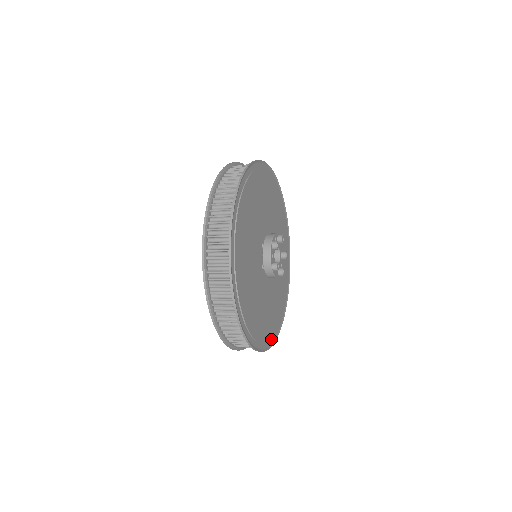
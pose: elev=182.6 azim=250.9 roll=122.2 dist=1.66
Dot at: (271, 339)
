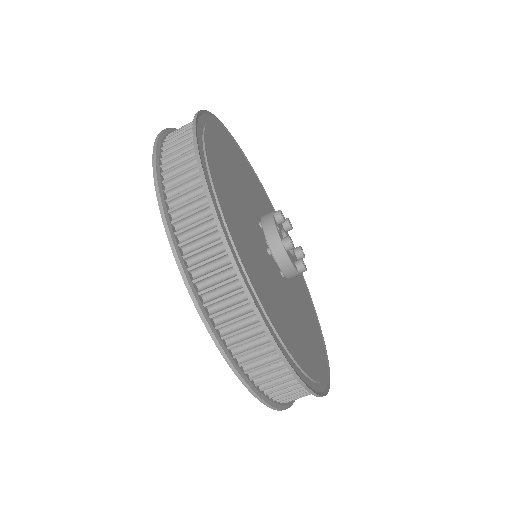
Dot at: (315, 384)
